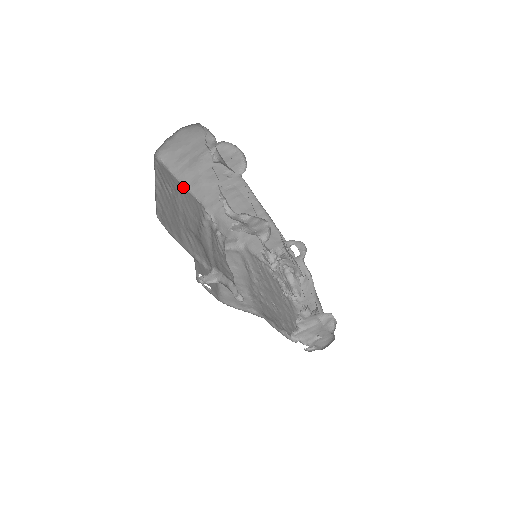
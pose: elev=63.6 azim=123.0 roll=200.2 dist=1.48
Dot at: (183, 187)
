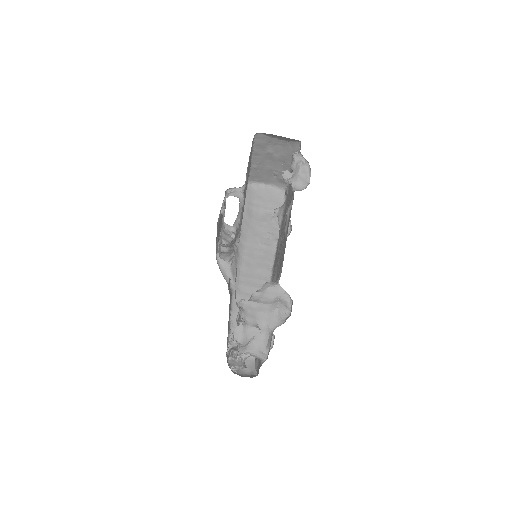
Dot at: occluded
